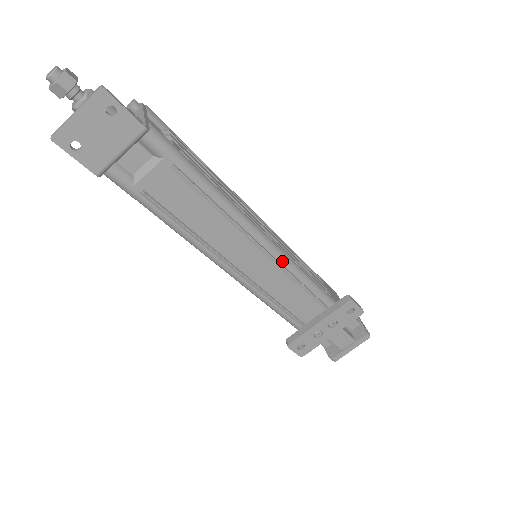
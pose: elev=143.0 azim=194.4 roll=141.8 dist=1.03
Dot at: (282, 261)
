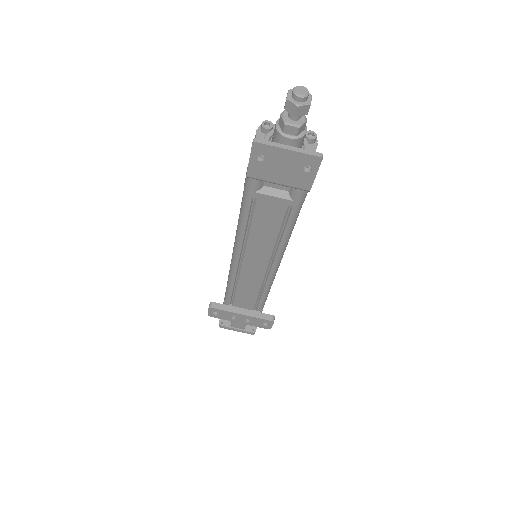
Dot at: (269, 280)
